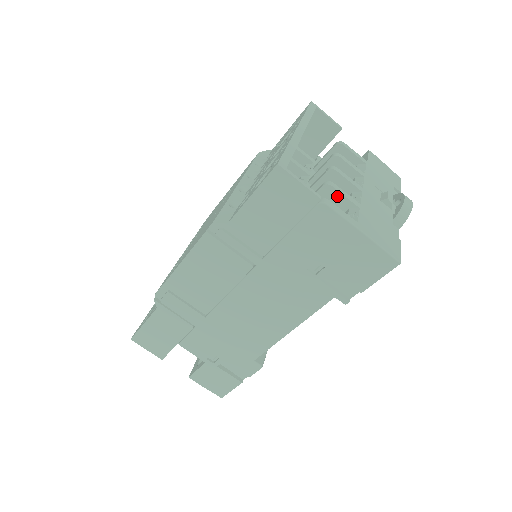
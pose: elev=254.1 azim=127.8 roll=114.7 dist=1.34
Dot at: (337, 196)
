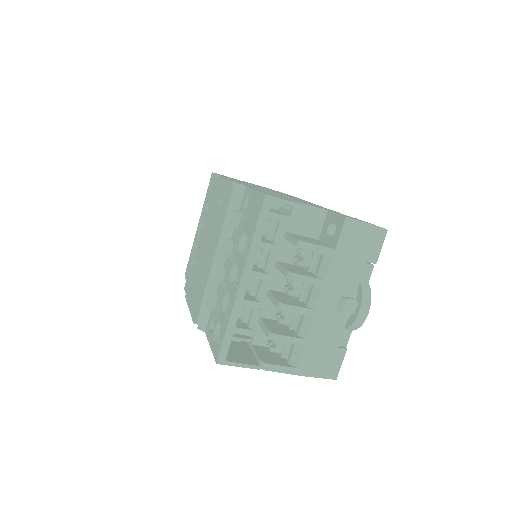
Dot at: (282, 340)
